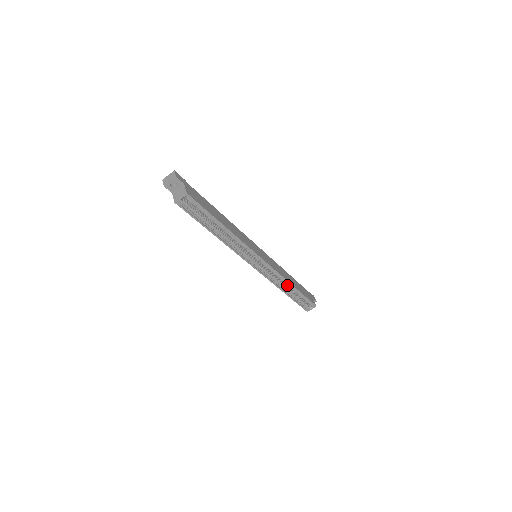
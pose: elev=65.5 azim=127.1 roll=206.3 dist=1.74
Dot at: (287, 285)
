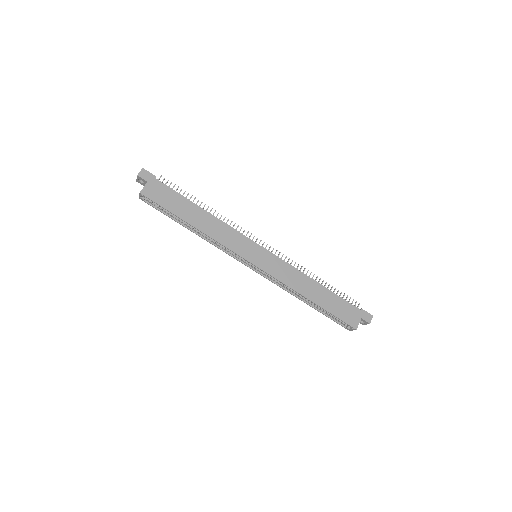
Dot at: occluded
